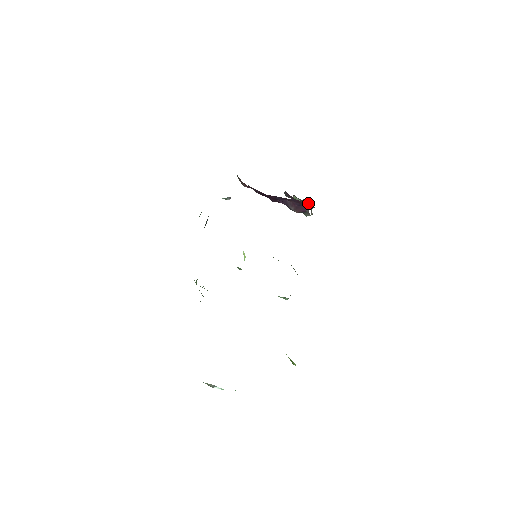
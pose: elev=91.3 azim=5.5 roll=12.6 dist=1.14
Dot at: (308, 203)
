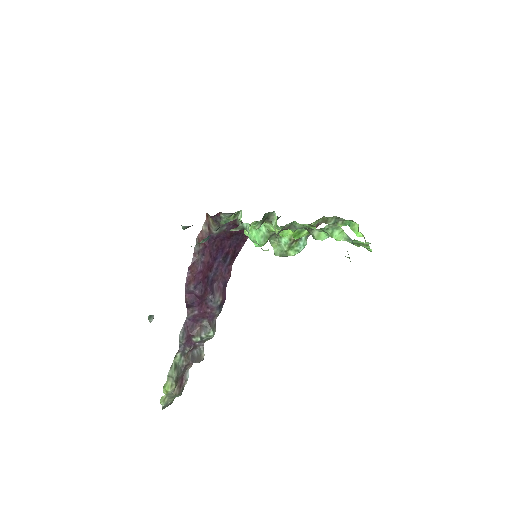
Dot at: (190, 360)
